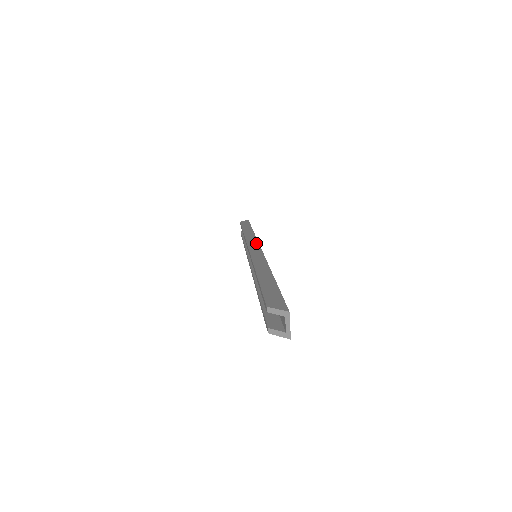
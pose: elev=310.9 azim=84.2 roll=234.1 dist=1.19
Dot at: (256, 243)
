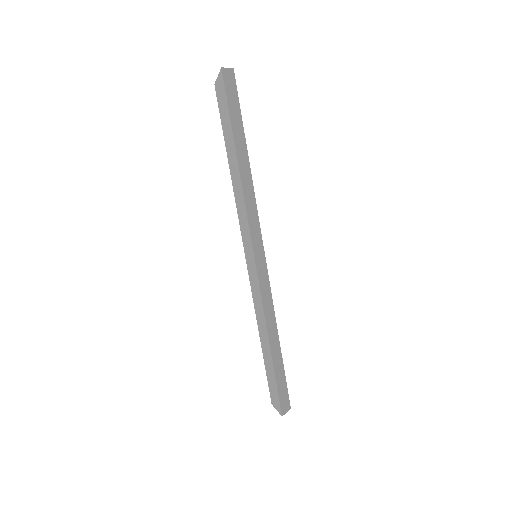
Dot at: (266, 270)
